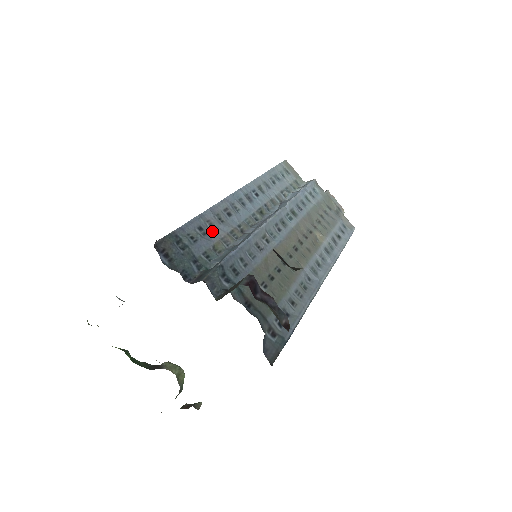
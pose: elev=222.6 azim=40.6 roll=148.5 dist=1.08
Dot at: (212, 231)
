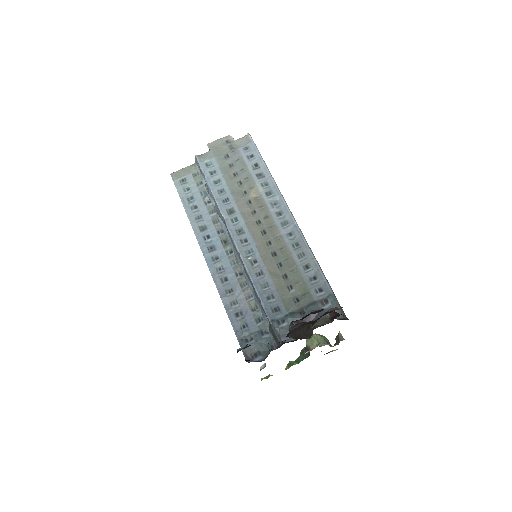
Dot at: (239, 305)
